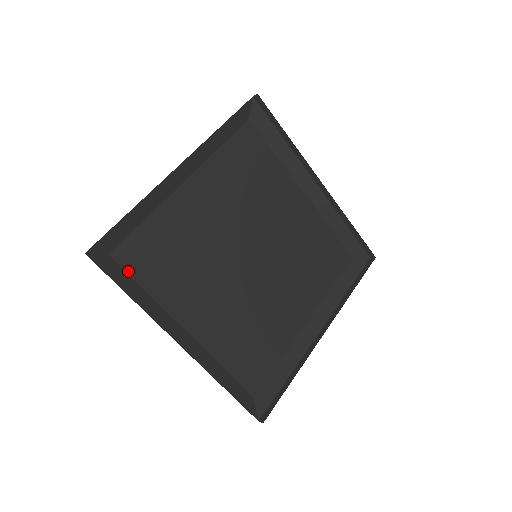
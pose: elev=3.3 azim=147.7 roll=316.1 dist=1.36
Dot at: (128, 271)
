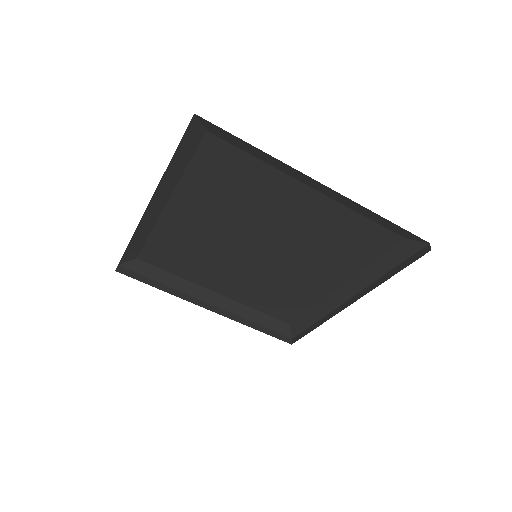
Dot at: (155, 265)
